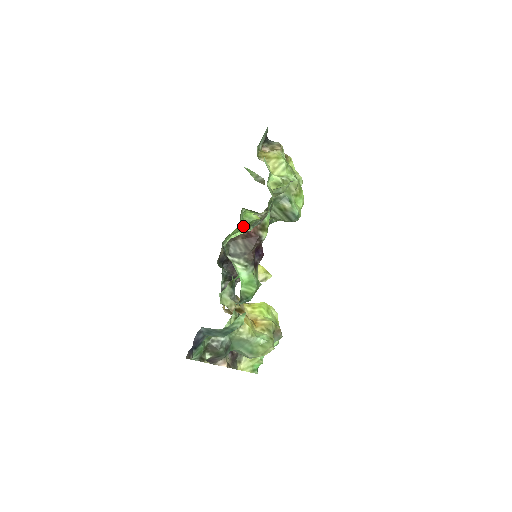
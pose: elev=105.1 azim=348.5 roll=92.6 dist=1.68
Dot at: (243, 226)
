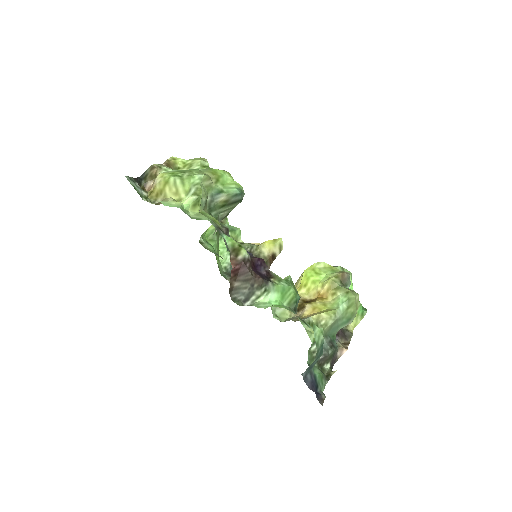
Dot at: (216, 244)
